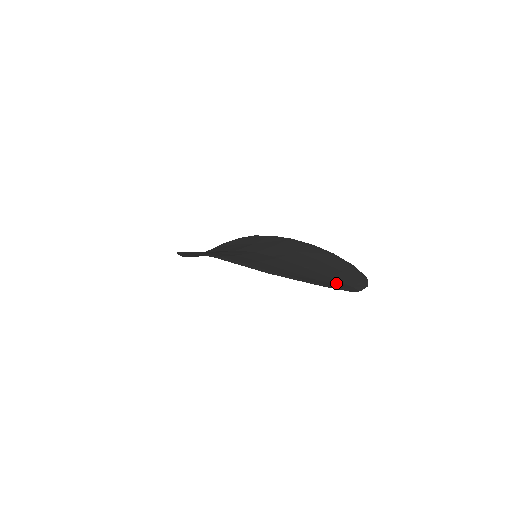
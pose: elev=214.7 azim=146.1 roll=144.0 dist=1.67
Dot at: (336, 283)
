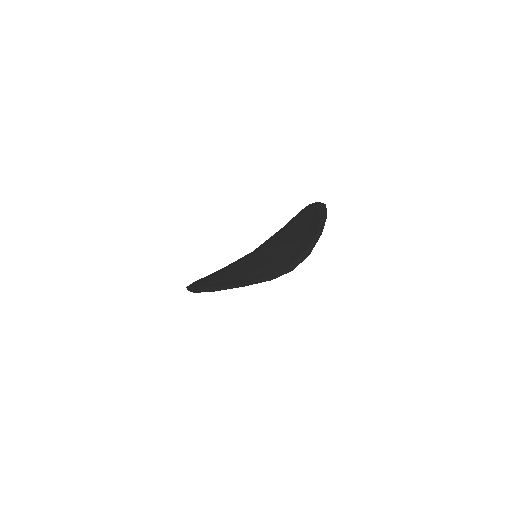
Dot at: (267, 270)
